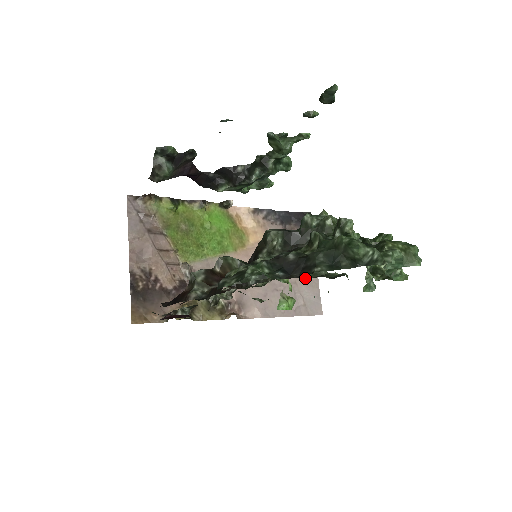
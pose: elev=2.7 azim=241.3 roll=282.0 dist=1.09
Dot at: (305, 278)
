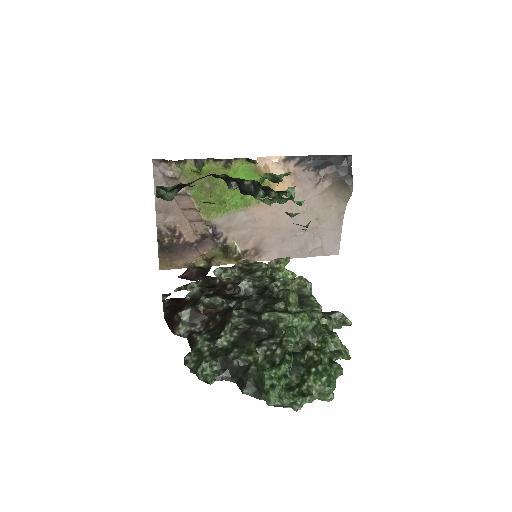
Dot at: (328, 223)
